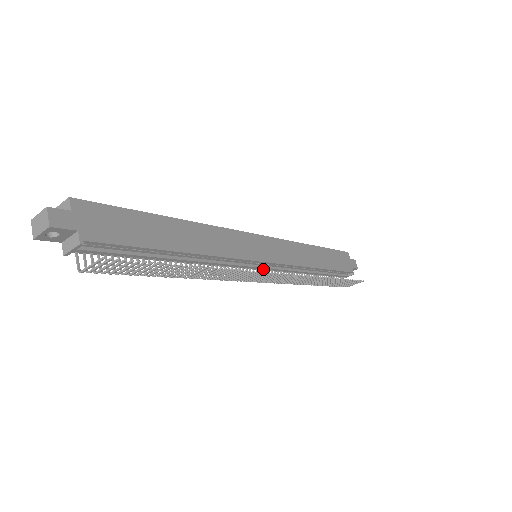
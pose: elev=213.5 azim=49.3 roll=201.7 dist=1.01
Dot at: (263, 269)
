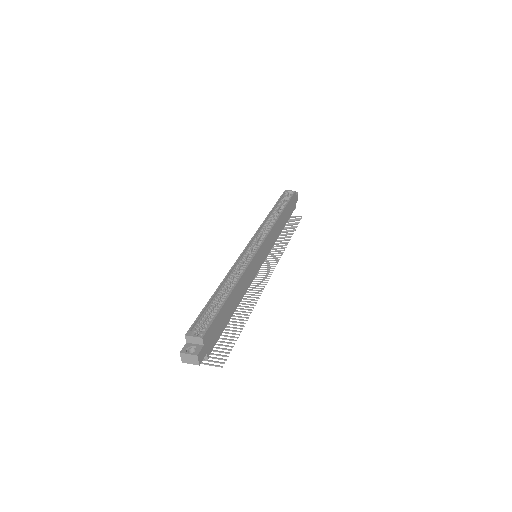
Dot at: occluded
